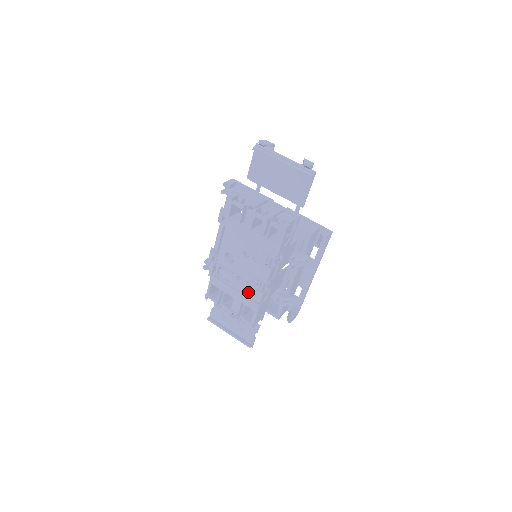
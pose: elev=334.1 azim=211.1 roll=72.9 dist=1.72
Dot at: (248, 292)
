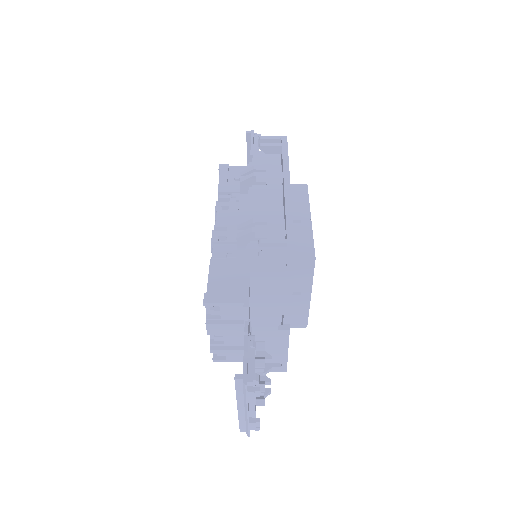
Dot at: occluded
